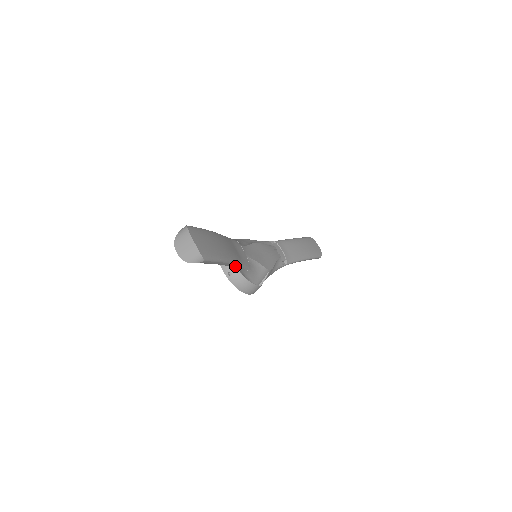
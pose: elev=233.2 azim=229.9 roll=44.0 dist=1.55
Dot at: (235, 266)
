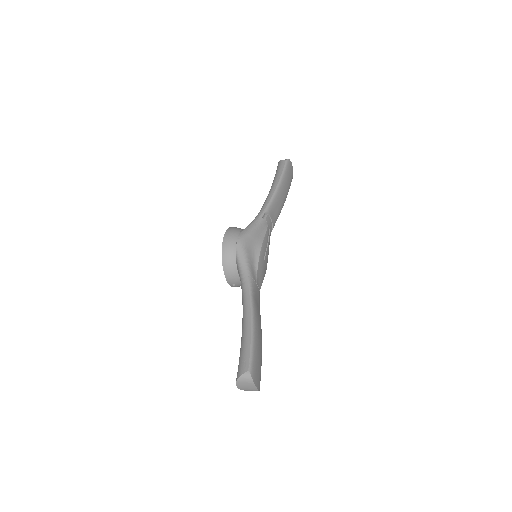
Dot at: occluded
